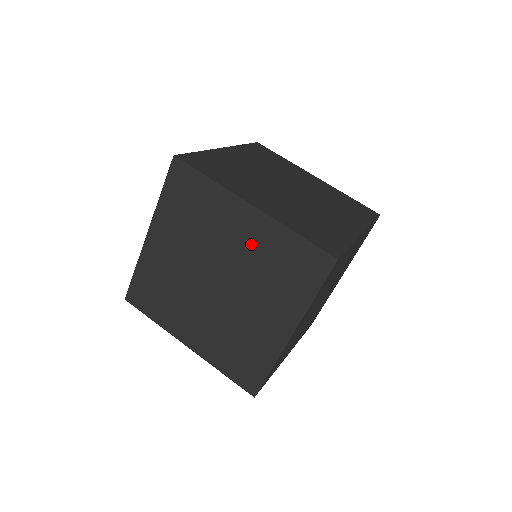
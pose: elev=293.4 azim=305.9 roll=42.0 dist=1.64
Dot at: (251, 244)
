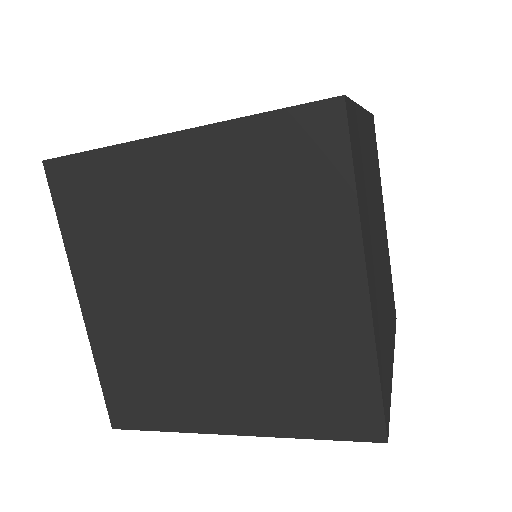
Dot at: (307, 315)
